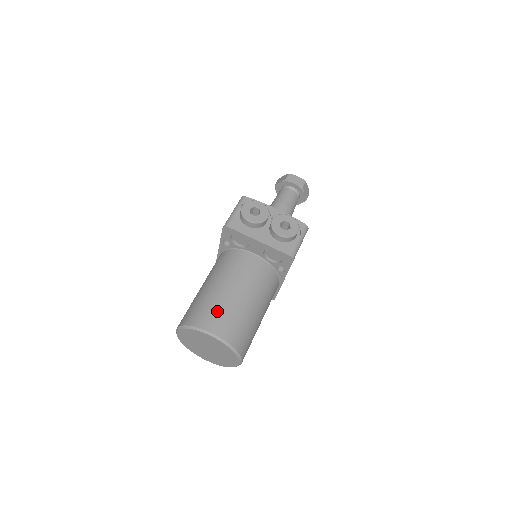
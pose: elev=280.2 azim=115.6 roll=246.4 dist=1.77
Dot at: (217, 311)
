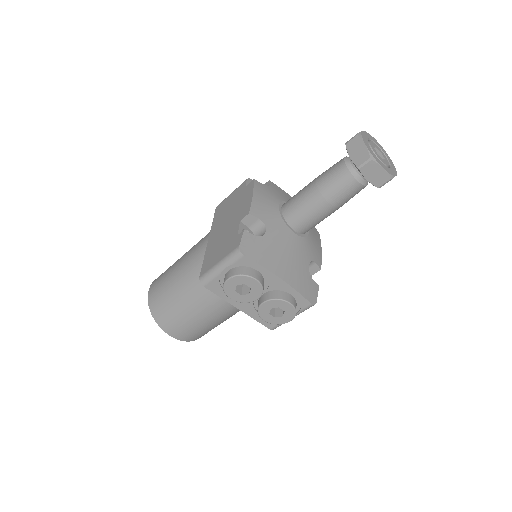
Dot at: (181, 324)
